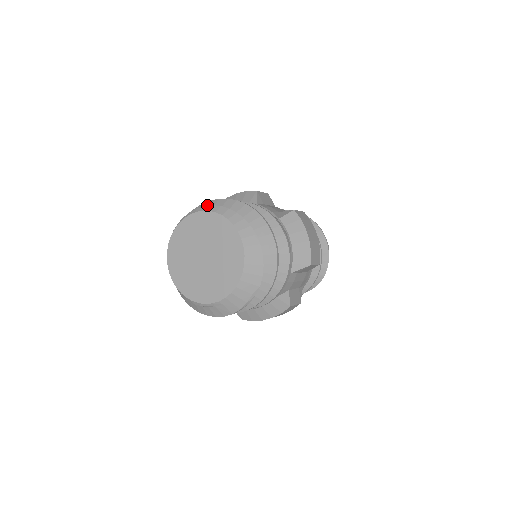
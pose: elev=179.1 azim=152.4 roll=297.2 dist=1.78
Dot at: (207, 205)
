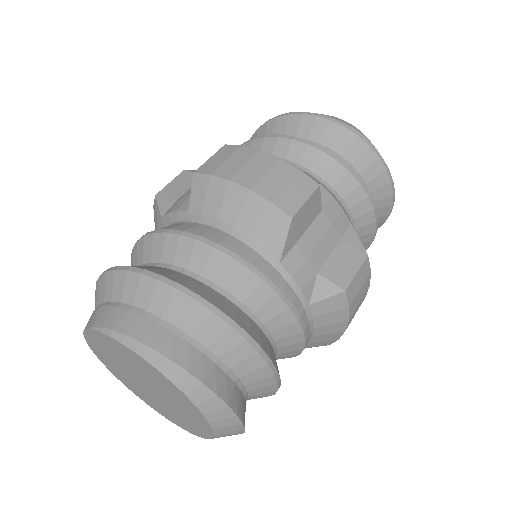
Dot at: (167, 303)
